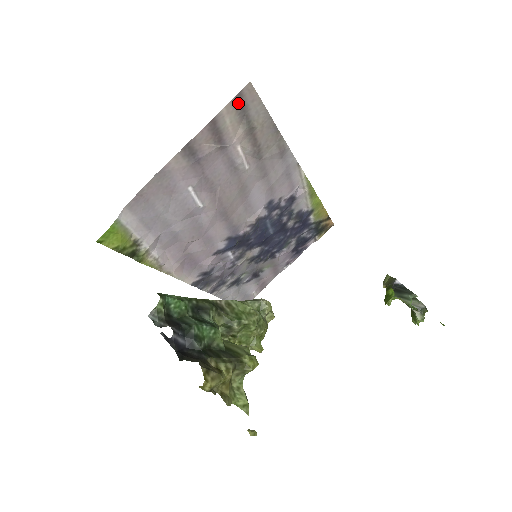
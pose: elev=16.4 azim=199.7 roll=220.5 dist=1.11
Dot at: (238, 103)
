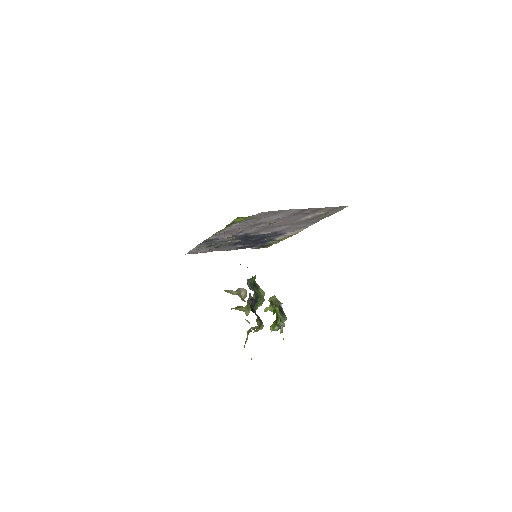
Dot at: (337, 208)
